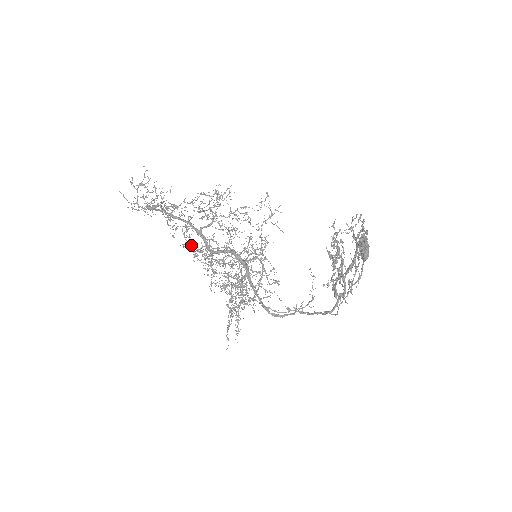
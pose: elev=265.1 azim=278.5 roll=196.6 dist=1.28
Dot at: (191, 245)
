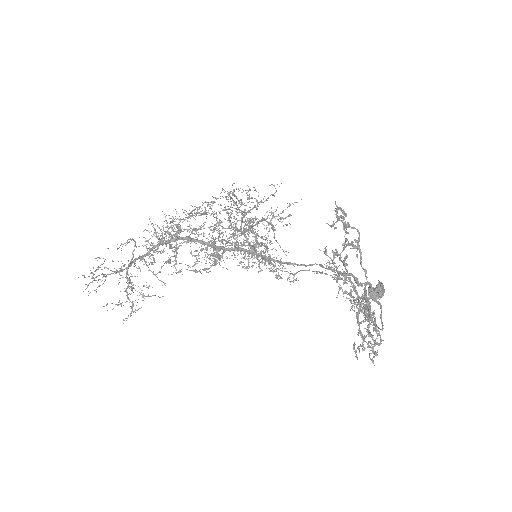
Dot at: occluded
